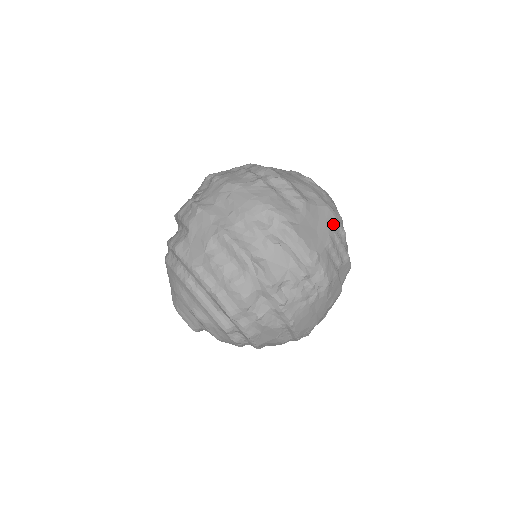
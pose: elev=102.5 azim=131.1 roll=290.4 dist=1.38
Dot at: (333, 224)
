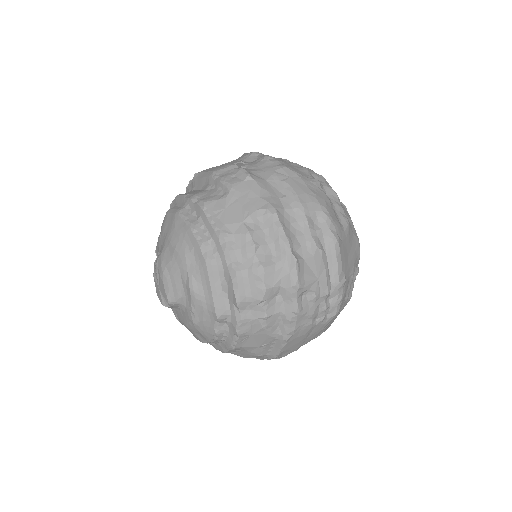
Dot at: (357, 258)
